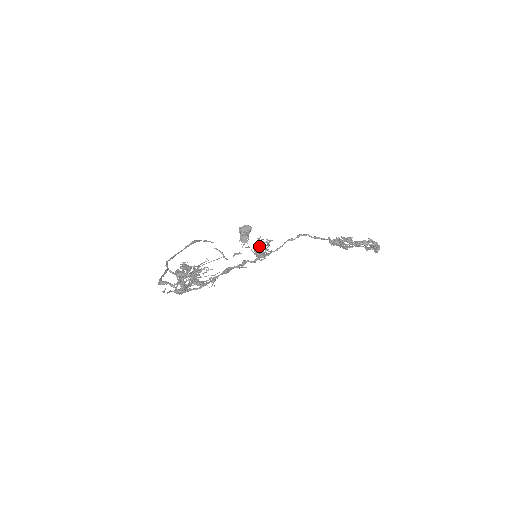
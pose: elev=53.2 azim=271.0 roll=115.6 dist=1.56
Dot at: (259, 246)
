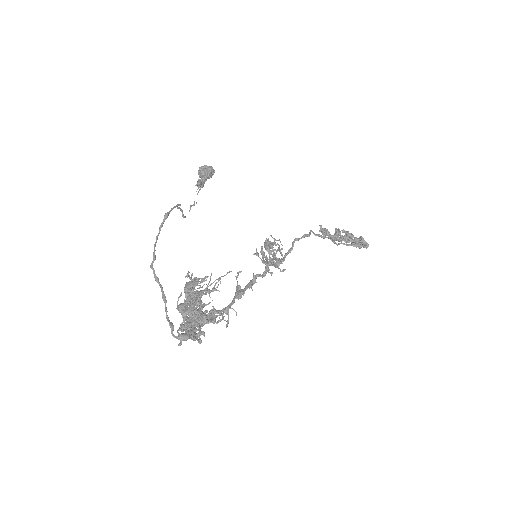
Dot at: (276, 260)
